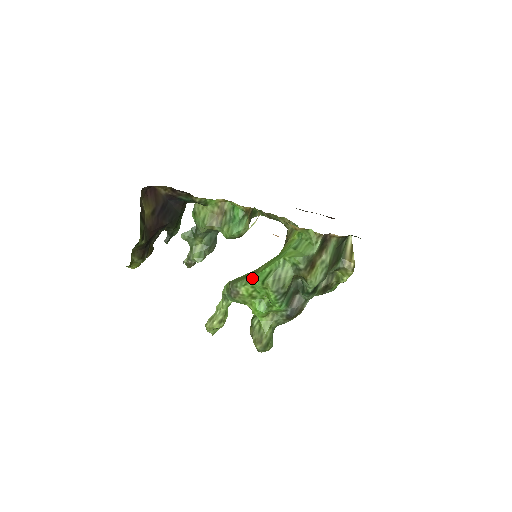
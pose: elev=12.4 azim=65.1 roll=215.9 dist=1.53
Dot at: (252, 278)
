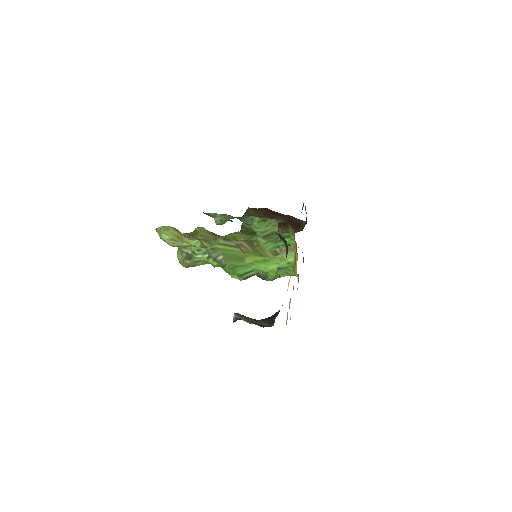
Dot at: (238, 267)
